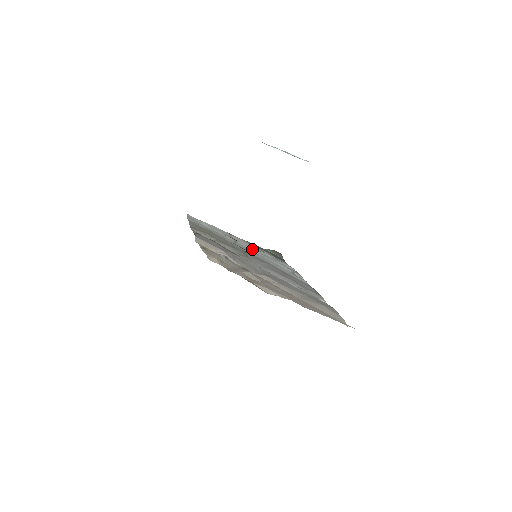
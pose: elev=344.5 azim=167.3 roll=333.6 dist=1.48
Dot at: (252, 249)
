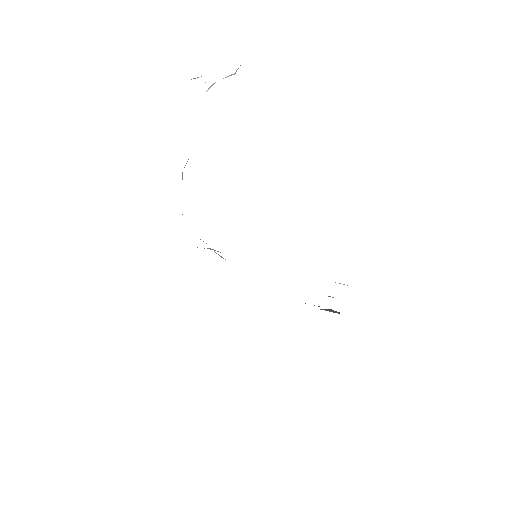
Dot at: occluded
